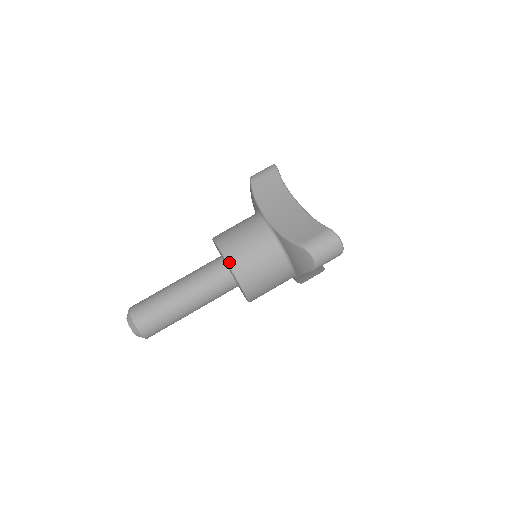
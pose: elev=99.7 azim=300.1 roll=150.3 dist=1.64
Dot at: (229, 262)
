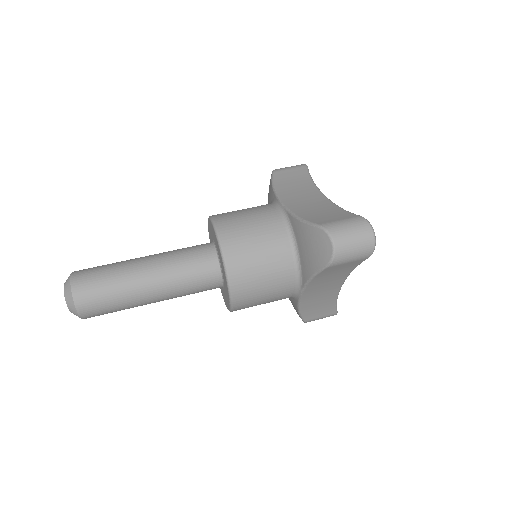
Dot at: (220, 236)
